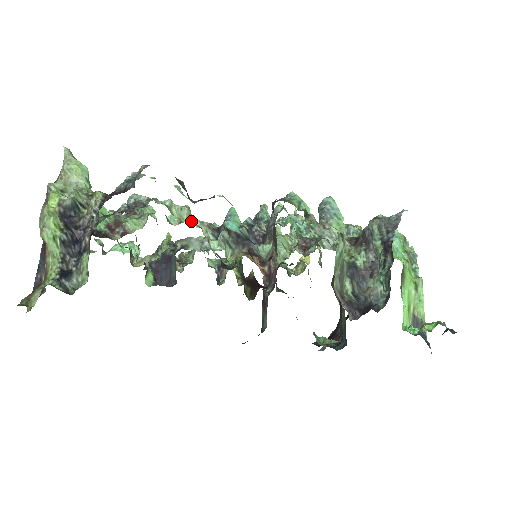
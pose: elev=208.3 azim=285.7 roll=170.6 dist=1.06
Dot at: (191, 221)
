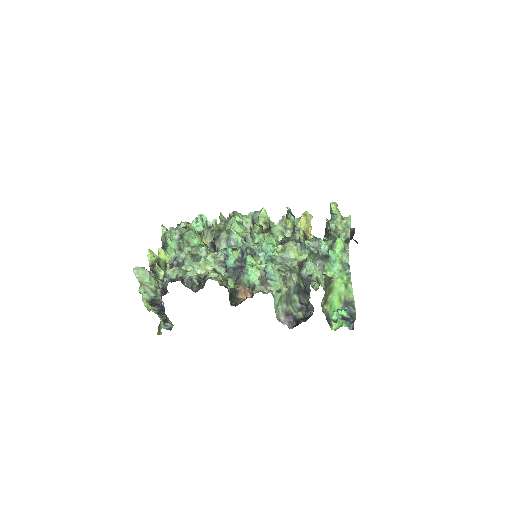
Dot at: (206, 274)
